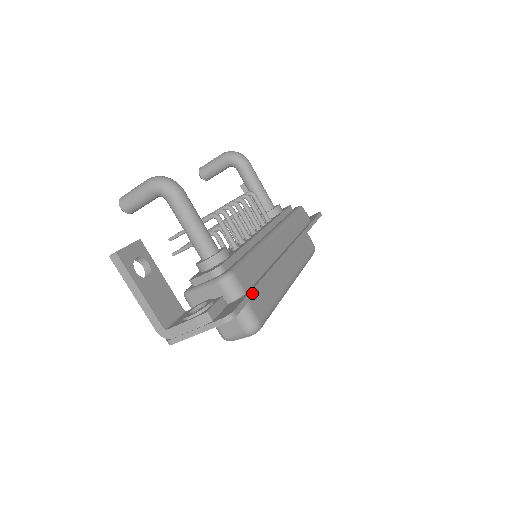
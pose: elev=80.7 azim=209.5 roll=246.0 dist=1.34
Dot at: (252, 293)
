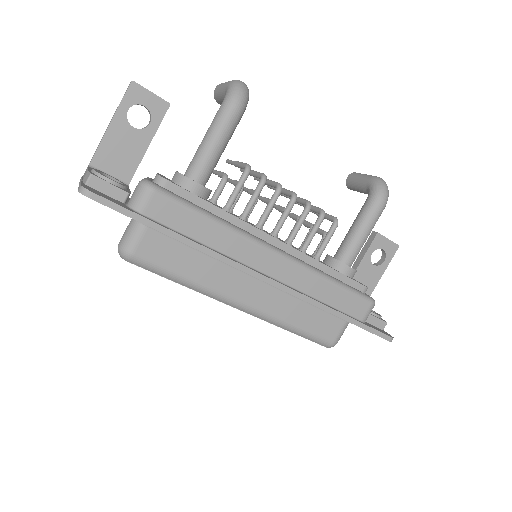
Dot at: (141, 219)
